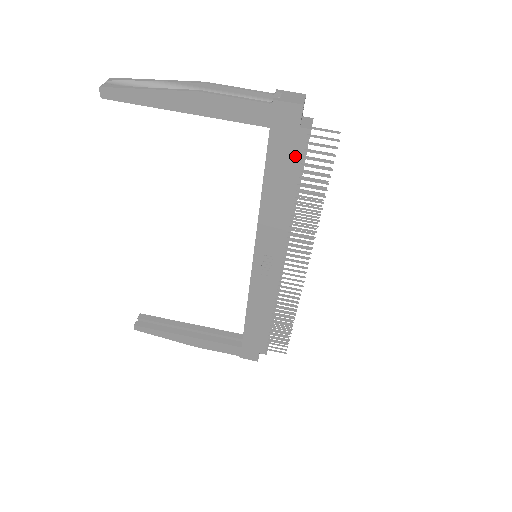
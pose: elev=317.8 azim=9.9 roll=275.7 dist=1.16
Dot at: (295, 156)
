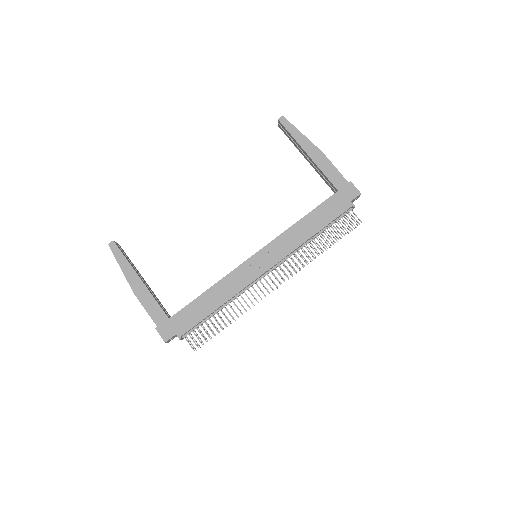
Dot at: (337, 212)
